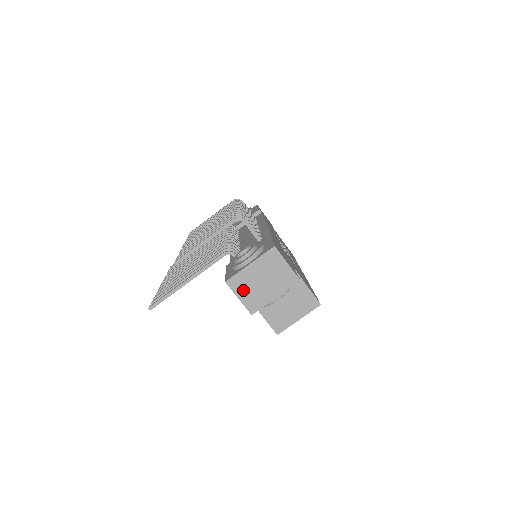
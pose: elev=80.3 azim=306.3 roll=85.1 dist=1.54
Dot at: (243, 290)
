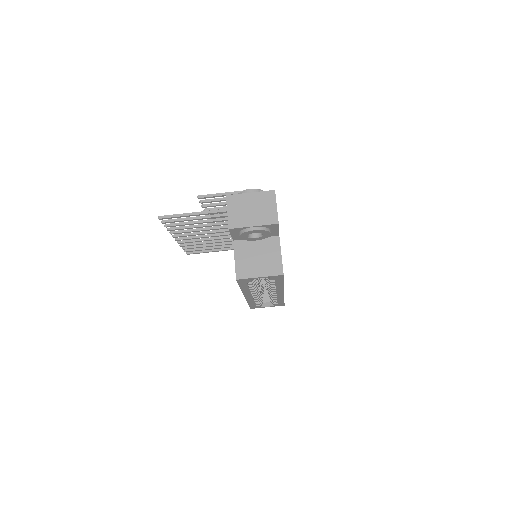
Dot at: (234, 208)
